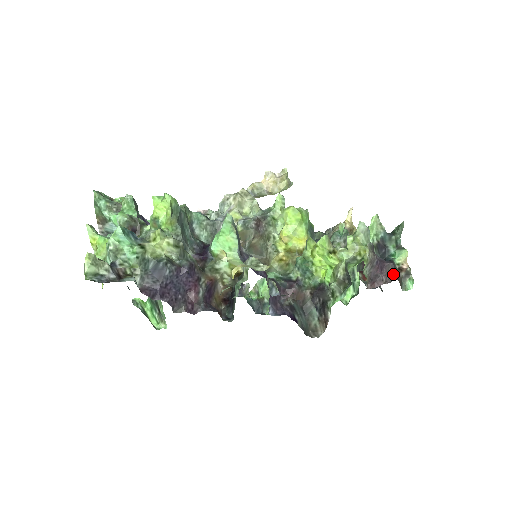
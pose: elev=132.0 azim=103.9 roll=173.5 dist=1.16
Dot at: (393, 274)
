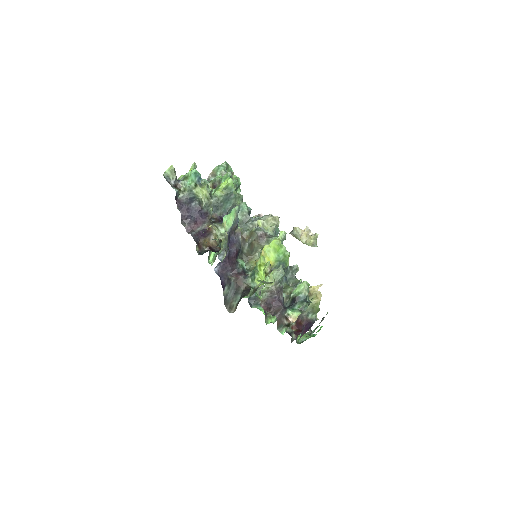
Dot at: (278, 313)
